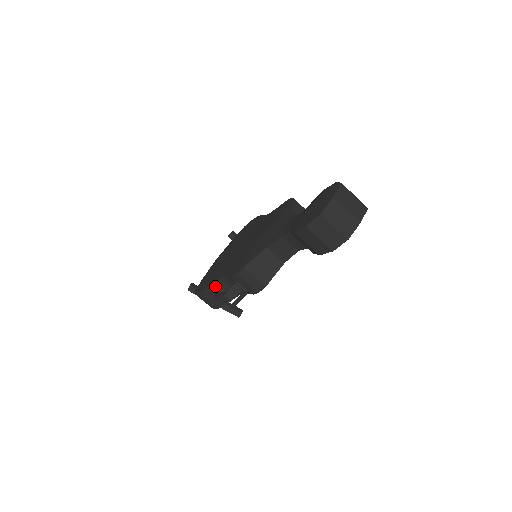
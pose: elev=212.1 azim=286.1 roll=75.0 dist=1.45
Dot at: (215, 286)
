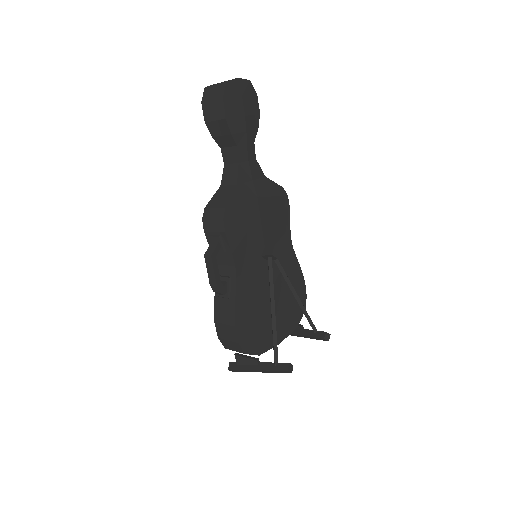
Dot at: occluded
